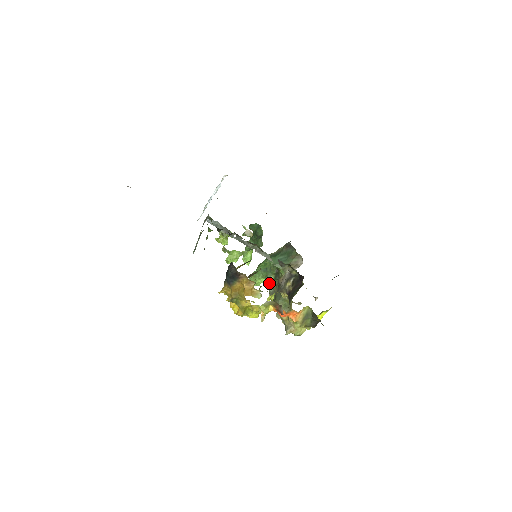
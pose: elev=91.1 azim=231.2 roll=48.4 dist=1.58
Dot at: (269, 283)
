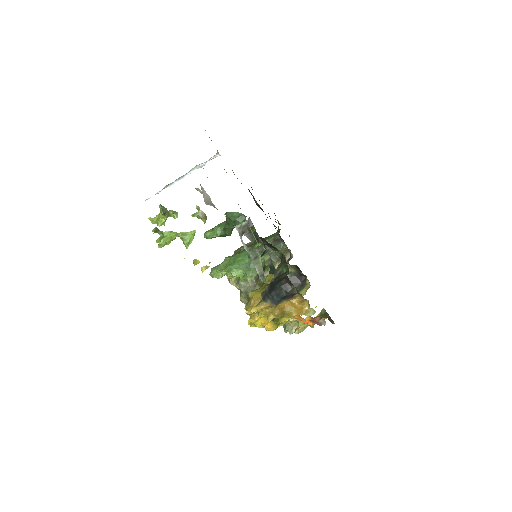
Dot at: (243, 277)
